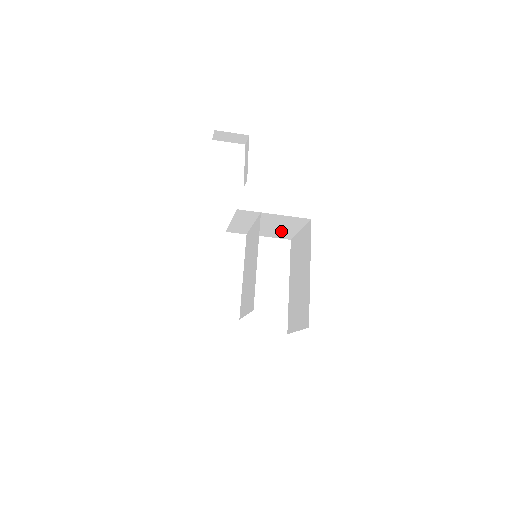
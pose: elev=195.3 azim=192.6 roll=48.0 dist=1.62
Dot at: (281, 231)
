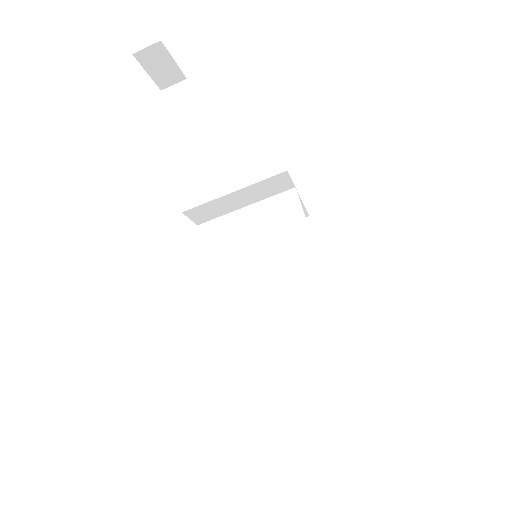
Dot at: occluded
